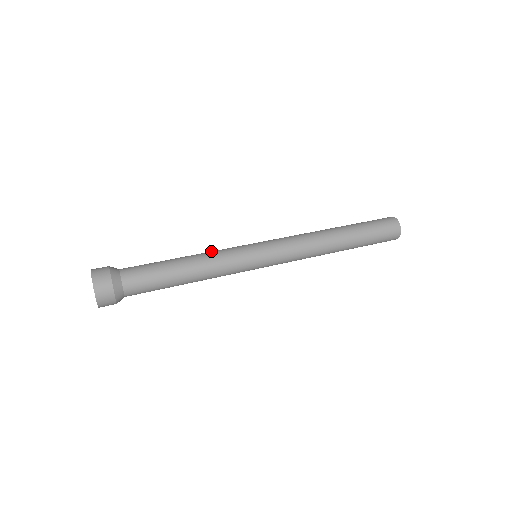
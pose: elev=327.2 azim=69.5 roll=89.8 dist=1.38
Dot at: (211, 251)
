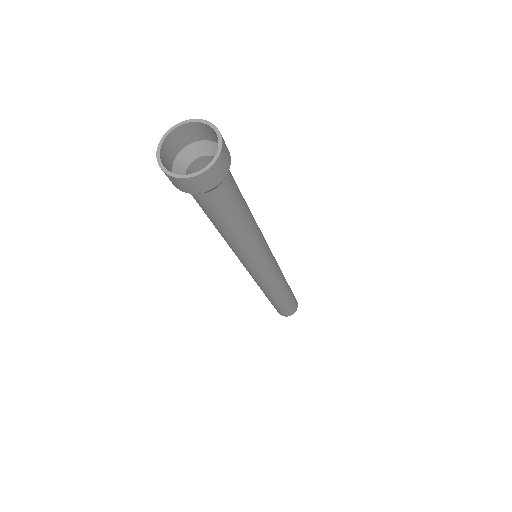
Dot at: occluded
